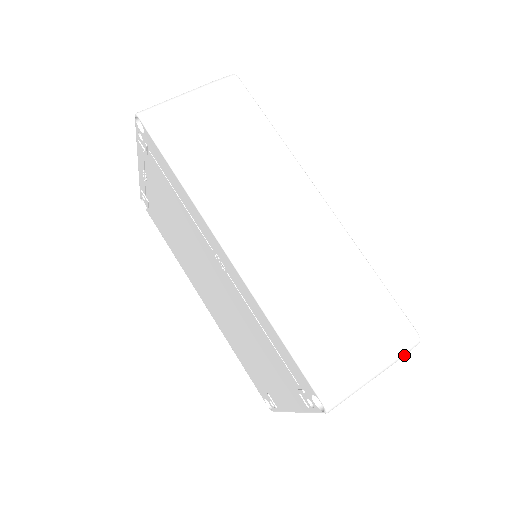
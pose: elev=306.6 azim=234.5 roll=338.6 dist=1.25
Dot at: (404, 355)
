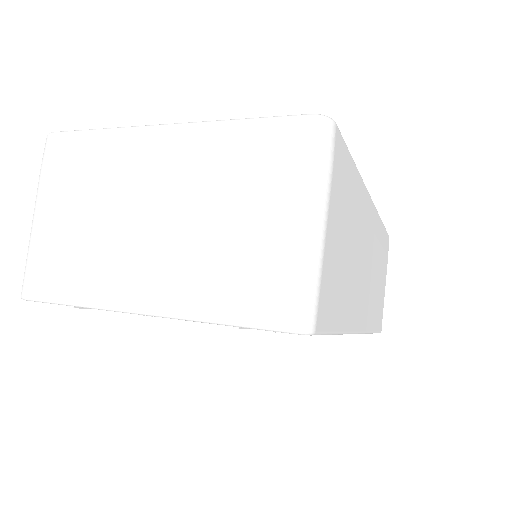
Dot at: occluded
